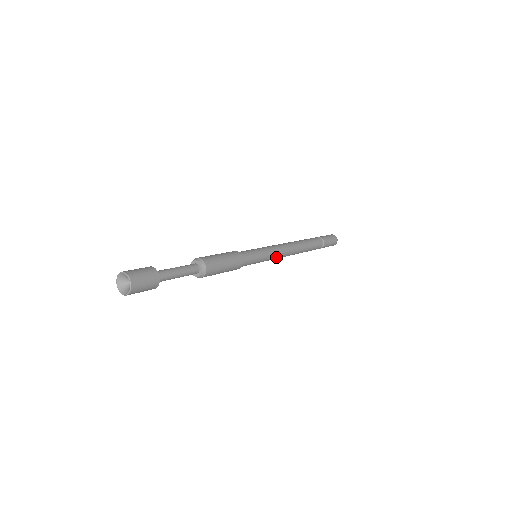
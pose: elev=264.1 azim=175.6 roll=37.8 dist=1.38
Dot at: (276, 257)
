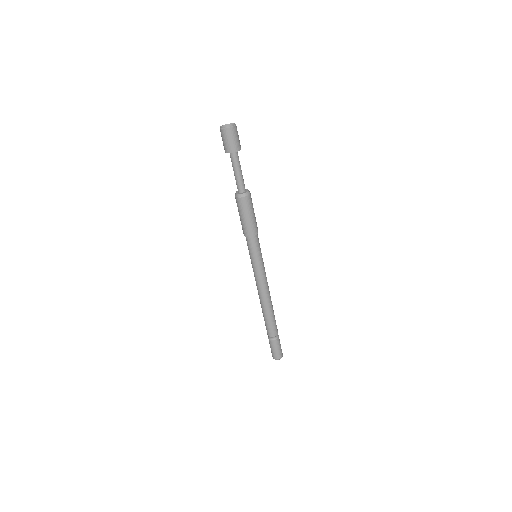
Dot at: (261, 278)
